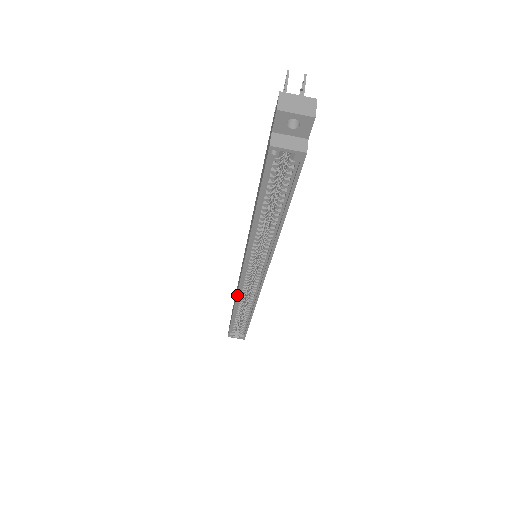
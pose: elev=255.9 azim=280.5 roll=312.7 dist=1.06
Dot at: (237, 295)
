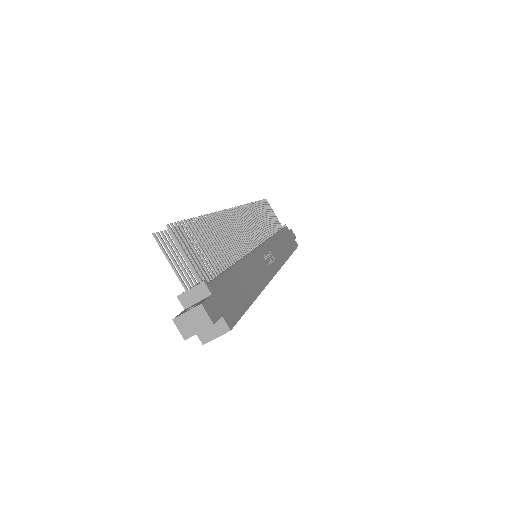
Dot at: occluded
